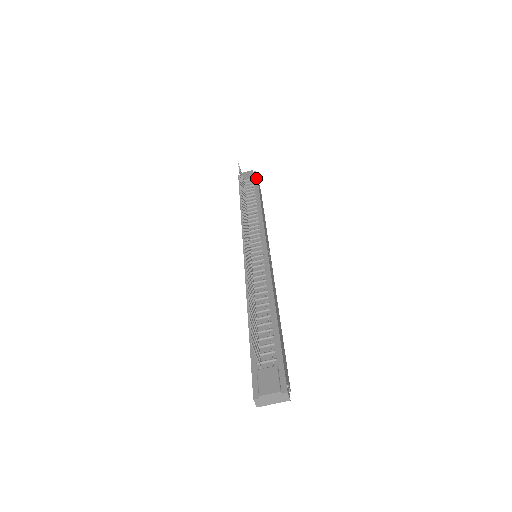
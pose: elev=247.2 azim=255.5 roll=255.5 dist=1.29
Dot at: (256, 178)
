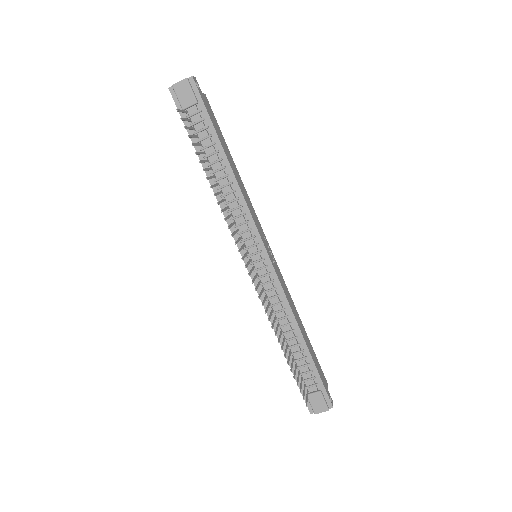
Dot at: (200, 99)
